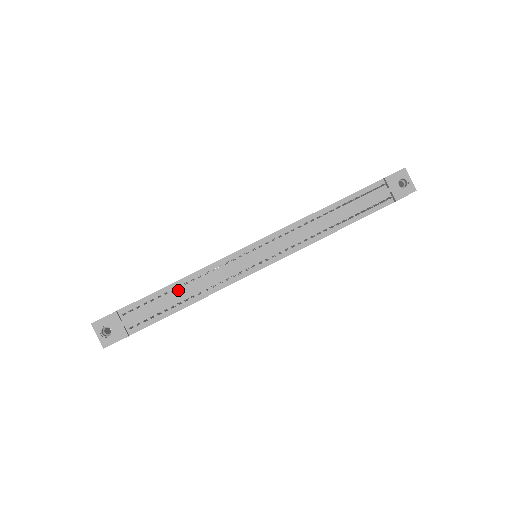
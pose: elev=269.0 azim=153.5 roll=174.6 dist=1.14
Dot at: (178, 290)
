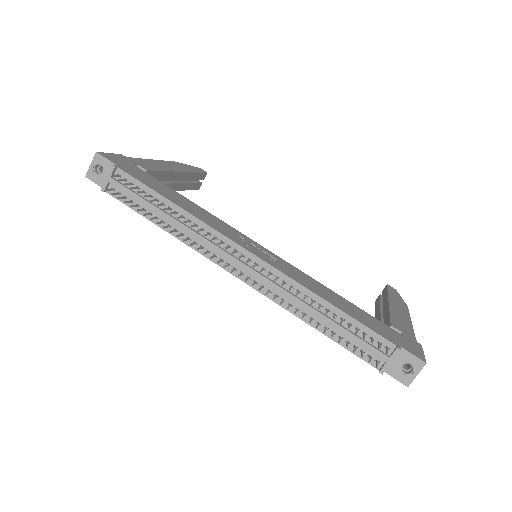
Dot at: occluded
